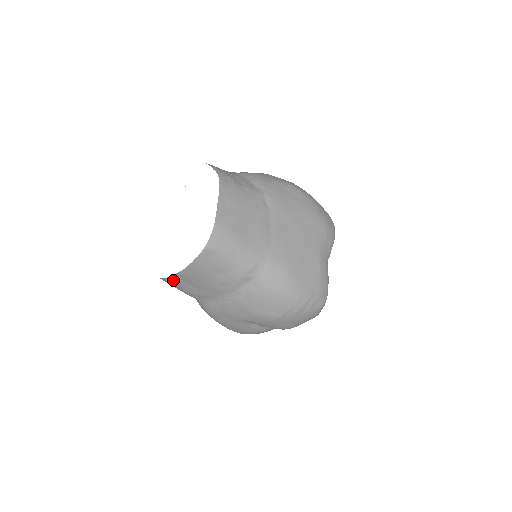
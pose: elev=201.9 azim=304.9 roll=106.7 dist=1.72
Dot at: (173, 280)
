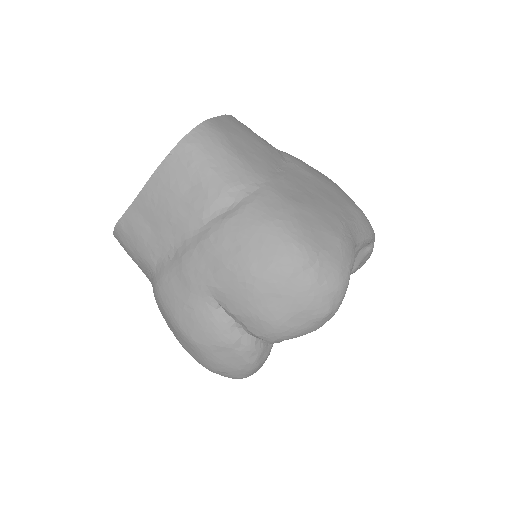
Dot at: (128, 219)
